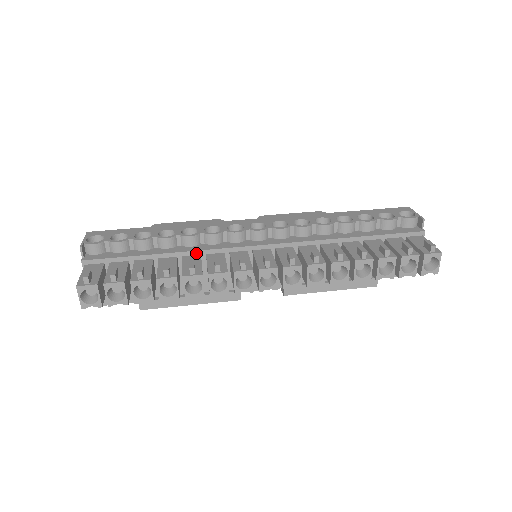
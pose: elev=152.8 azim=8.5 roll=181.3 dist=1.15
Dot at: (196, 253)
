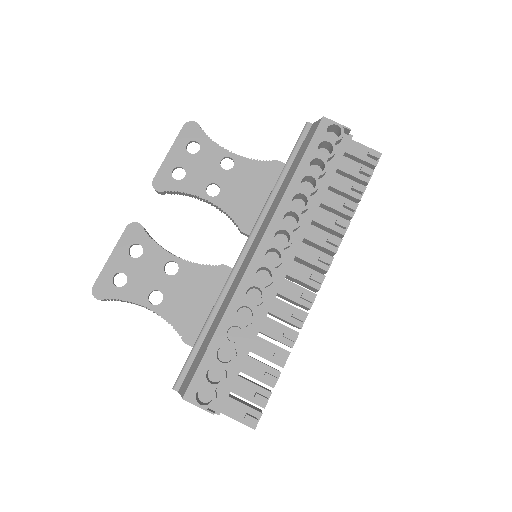
Dot at: (264, 320)
